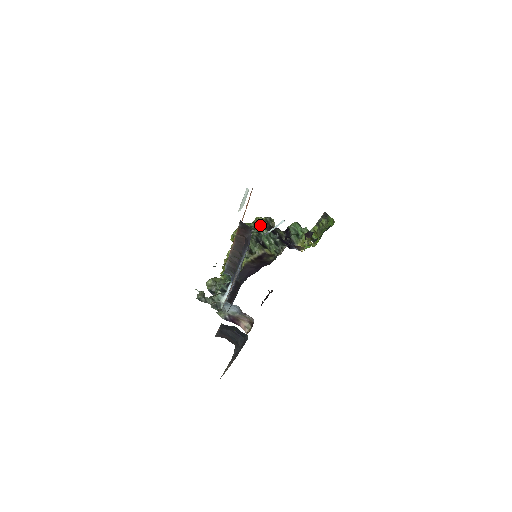
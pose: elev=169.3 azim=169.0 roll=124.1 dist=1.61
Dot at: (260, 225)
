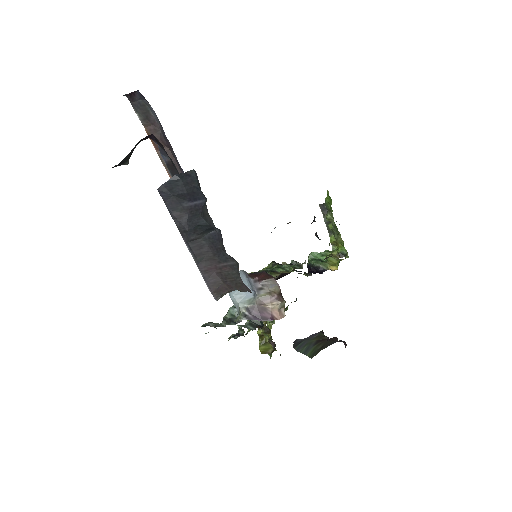
Dot at: (267, 268)
